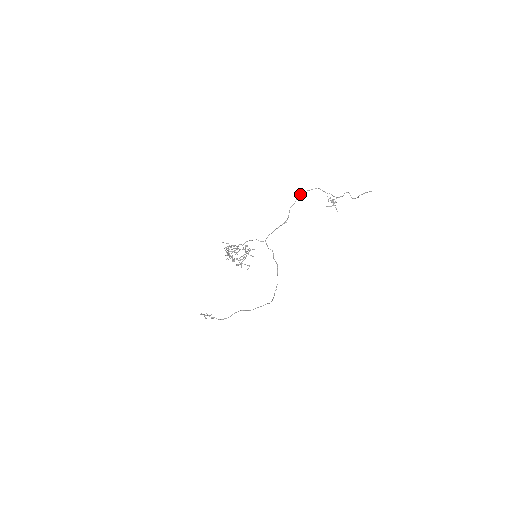
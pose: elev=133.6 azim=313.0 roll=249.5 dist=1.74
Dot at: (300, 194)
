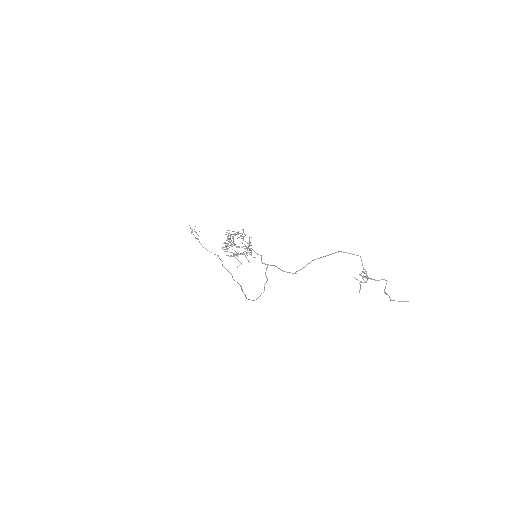
Dot at: (335, 252)
